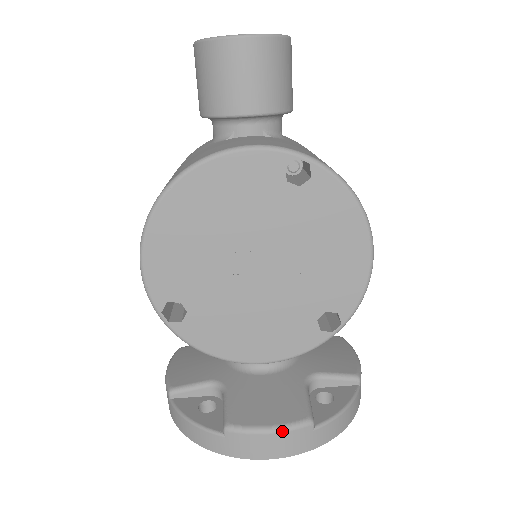
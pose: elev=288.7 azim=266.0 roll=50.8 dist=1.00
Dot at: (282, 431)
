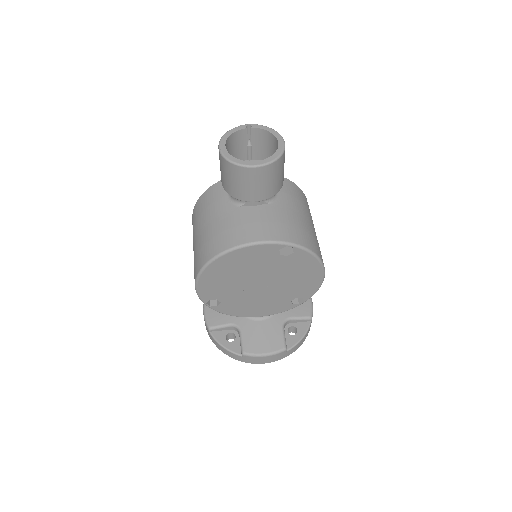
Dot at: (271, 355)
